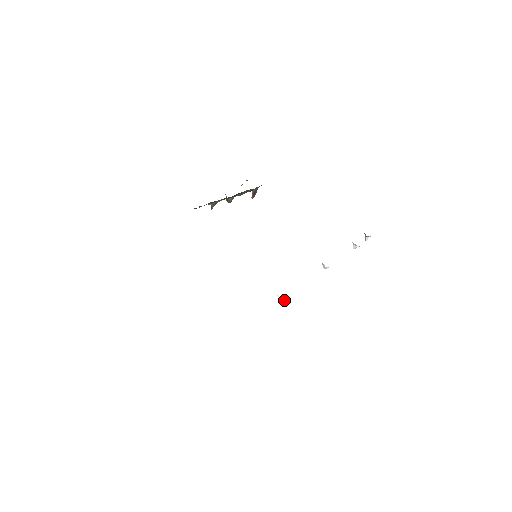
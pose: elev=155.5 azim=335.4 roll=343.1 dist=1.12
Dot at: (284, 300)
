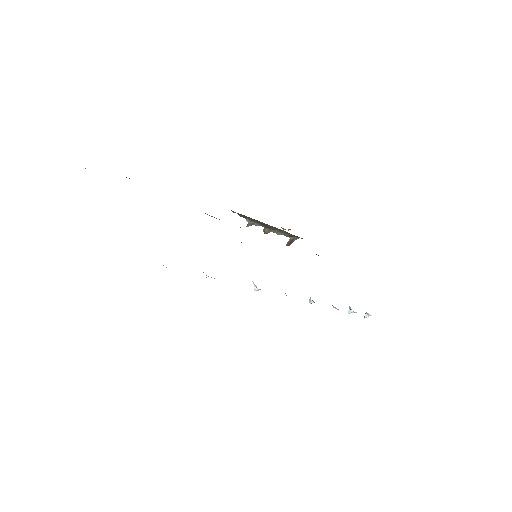
Dot at: (256, 288)
